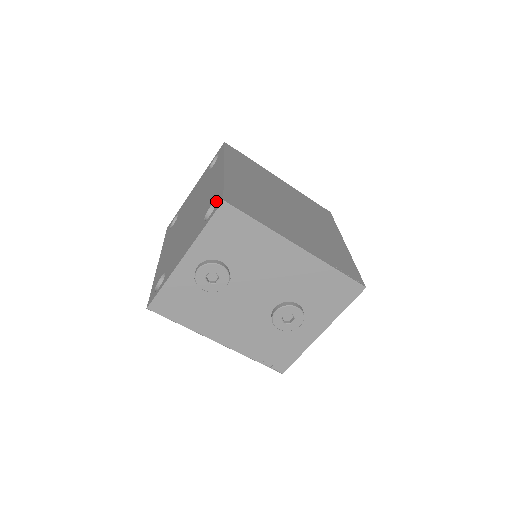
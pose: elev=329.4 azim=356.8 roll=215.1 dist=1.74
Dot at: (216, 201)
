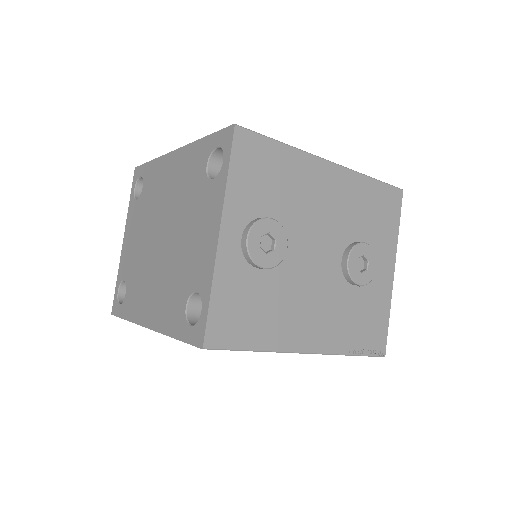
Dot at: (214, 150)
